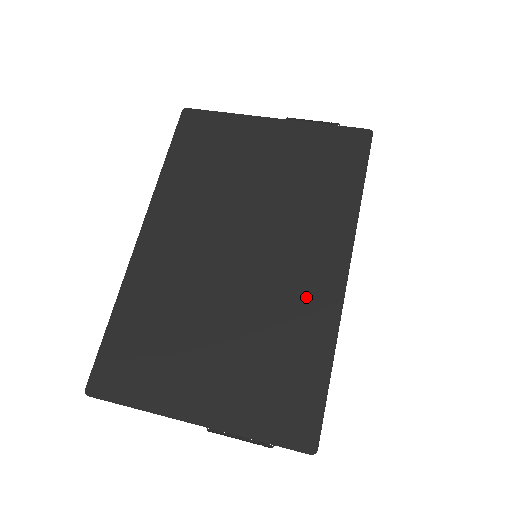
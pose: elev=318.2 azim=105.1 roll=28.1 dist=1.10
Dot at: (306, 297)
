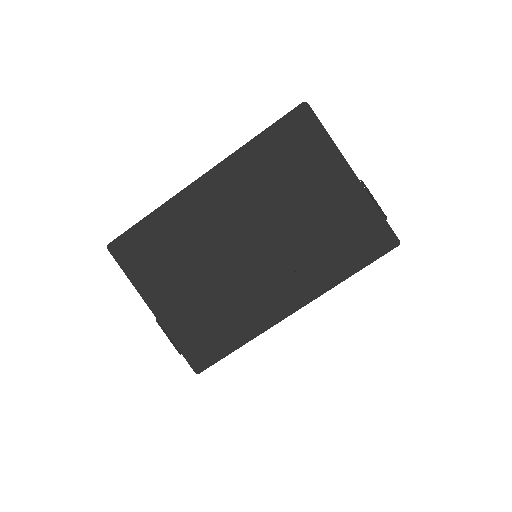
Dot at: (260, 304)
